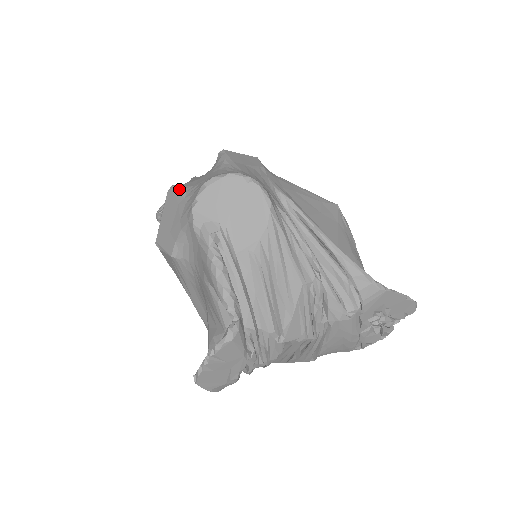
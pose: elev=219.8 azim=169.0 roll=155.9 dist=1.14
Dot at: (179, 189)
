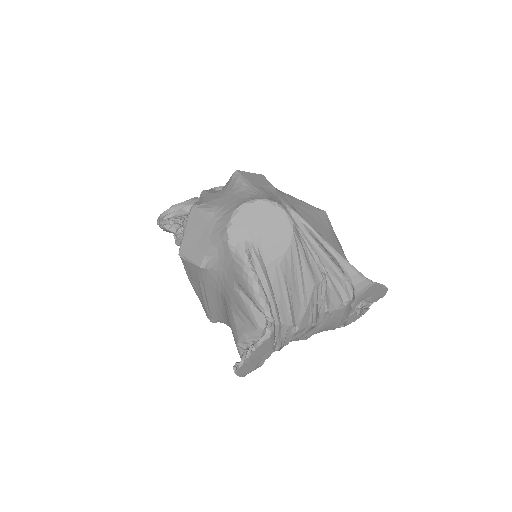
Dot at: (204, 208)
